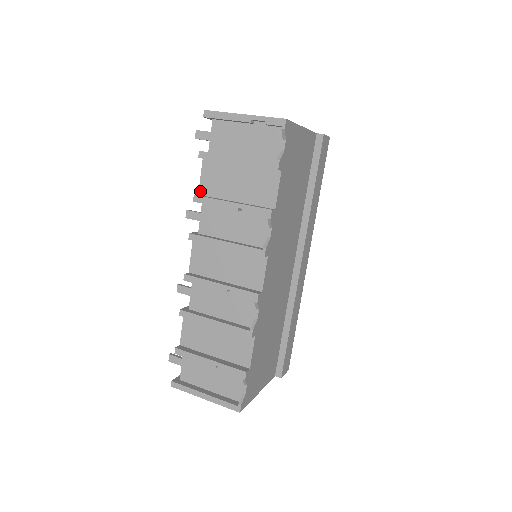
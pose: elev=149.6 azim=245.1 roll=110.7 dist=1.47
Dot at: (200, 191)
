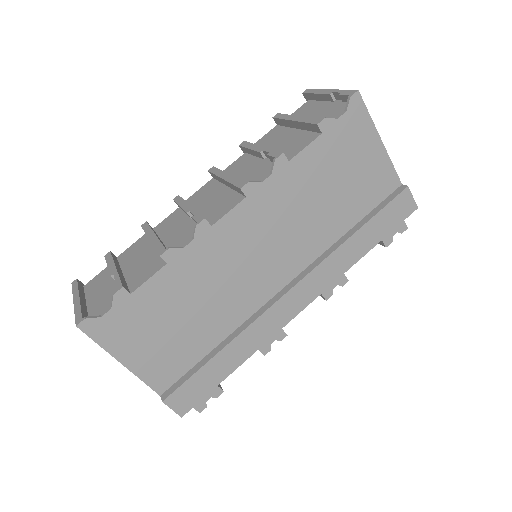
Dot at: occluded
